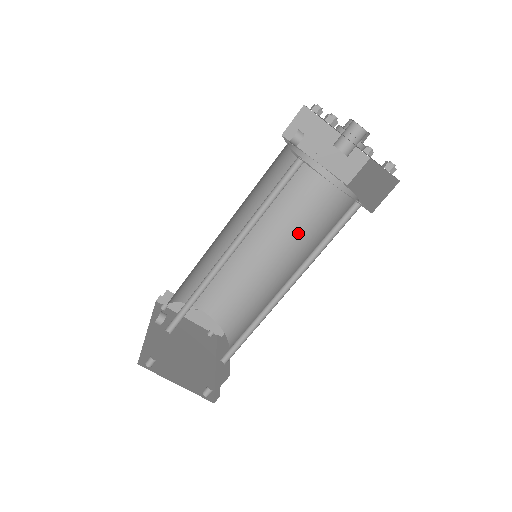
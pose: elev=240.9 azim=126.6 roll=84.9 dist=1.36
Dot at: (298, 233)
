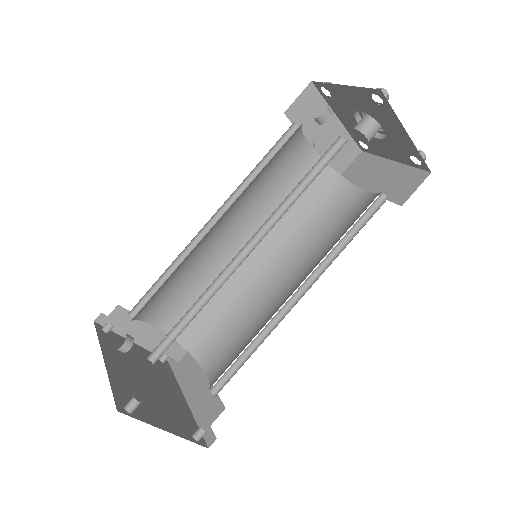
Dot at: (289, 230)
